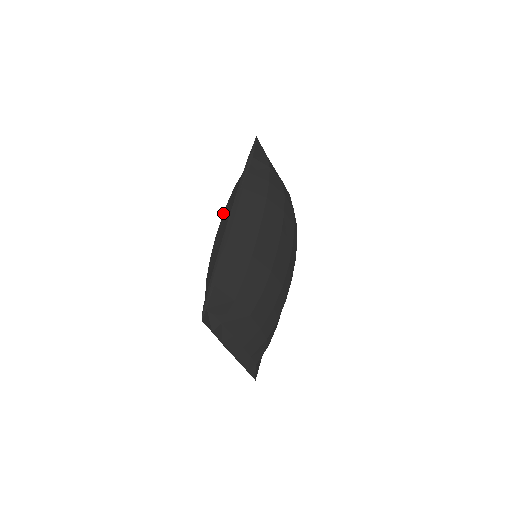
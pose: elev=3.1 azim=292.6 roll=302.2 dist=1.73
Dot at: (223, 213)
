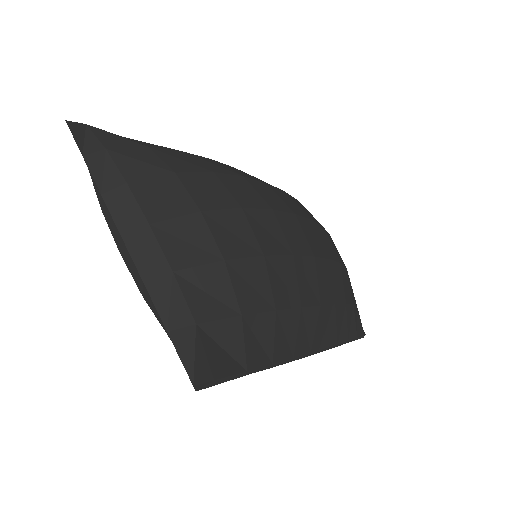
Dot at: occluded
